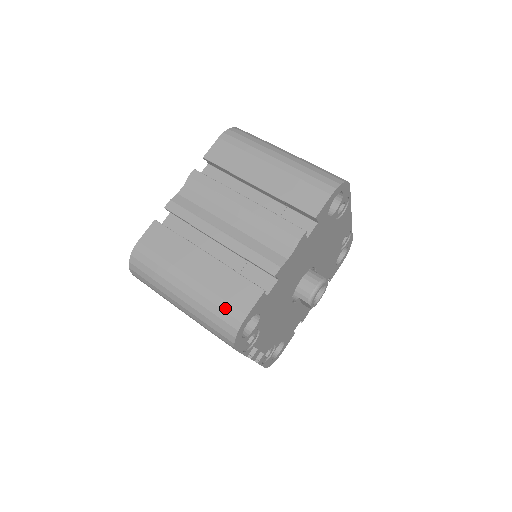
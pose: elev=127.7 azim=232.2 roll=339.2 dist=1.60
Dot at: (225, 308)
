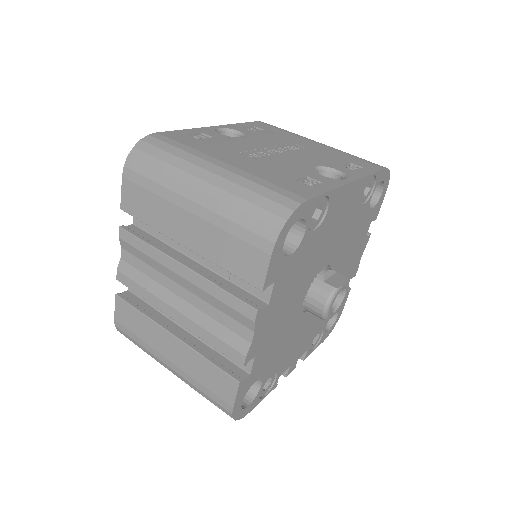
Dot at: (211, 397)
